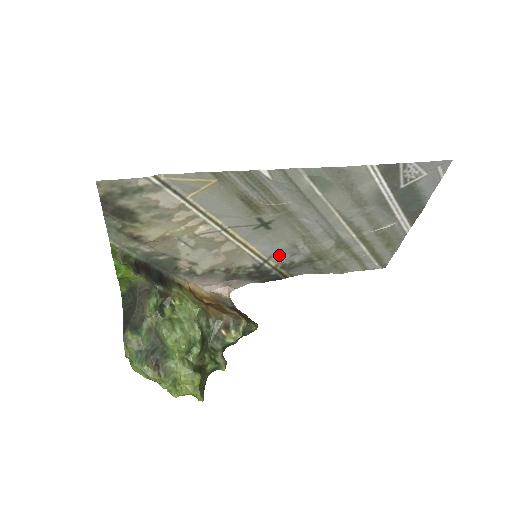
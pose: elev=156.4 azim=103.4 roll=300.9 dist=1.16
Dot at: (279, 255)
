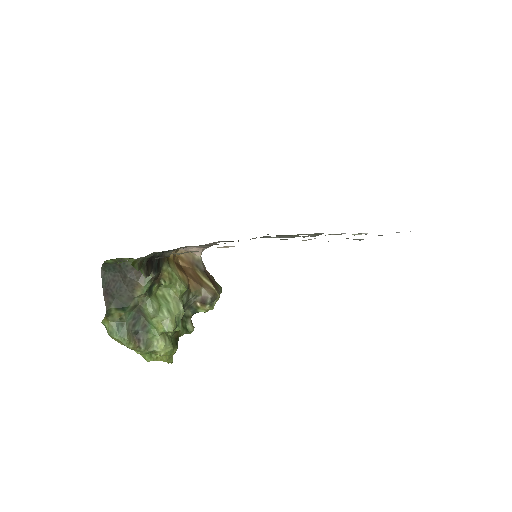
Dot at: (264, 237)
